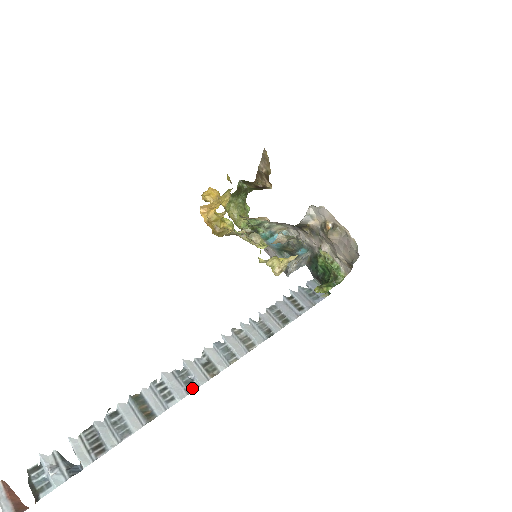
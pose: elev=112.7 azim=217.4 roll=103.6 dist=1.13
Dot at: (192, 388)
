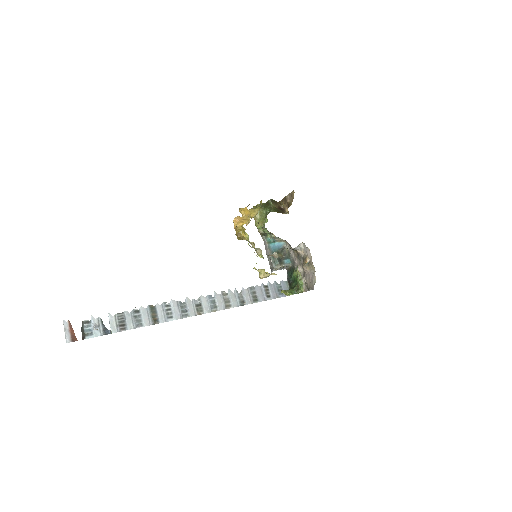
Dot at: (185, 316)
